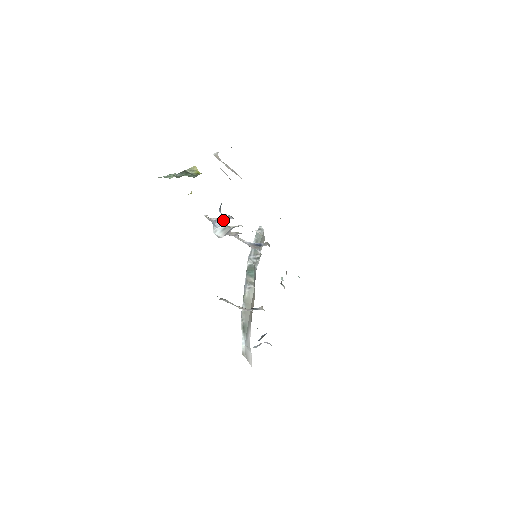
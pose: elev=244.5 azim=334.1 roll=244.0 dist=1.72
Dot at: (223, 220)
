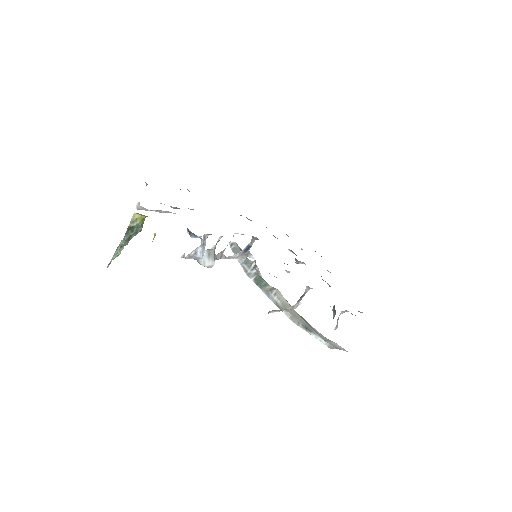
Dot at: (201, 246)
